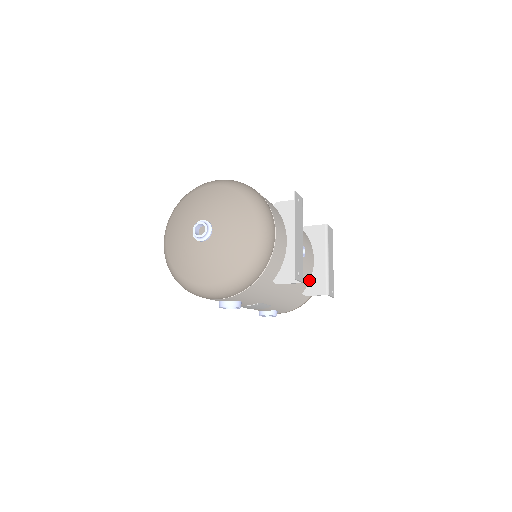
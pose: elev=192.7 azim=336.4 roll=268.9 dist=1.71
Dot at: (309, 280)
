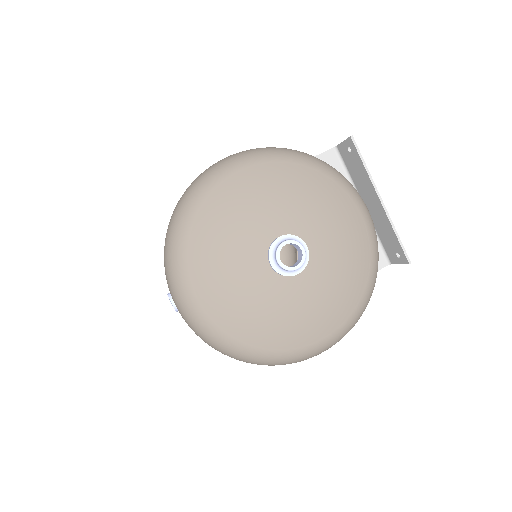
Dot at: occluded
